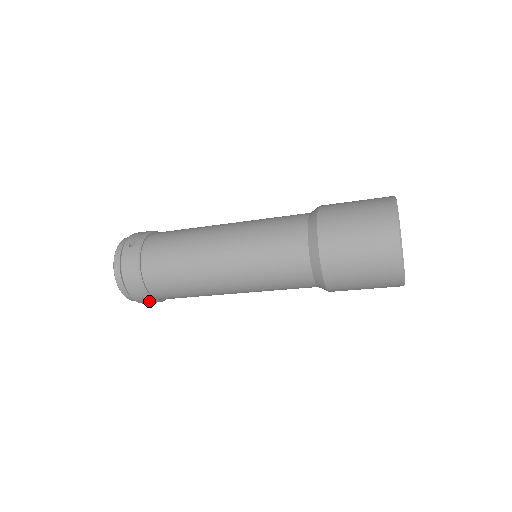
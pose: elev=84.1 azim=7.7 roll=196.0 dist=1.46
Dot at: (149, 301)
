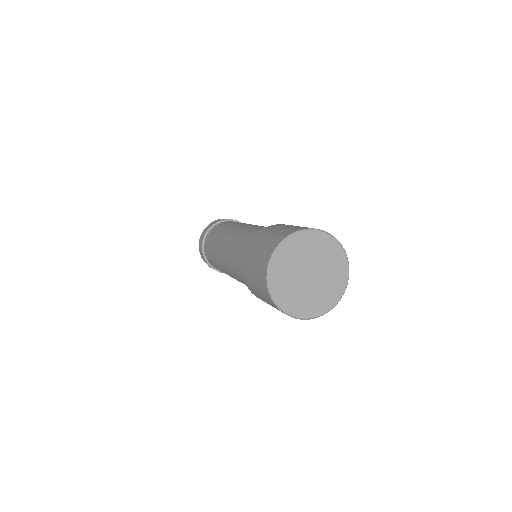
Dot at: (204, 259)
